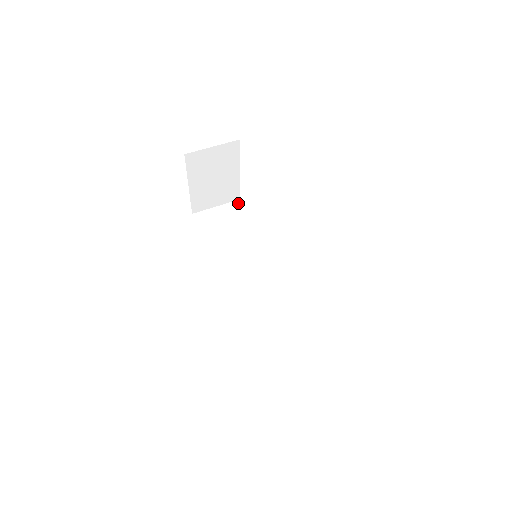
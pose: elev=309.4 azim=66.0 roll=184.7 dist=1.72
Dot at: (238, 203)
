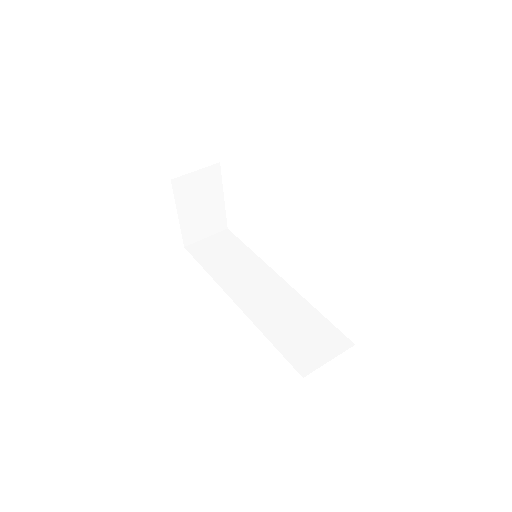
Dot at: (226, 231)
